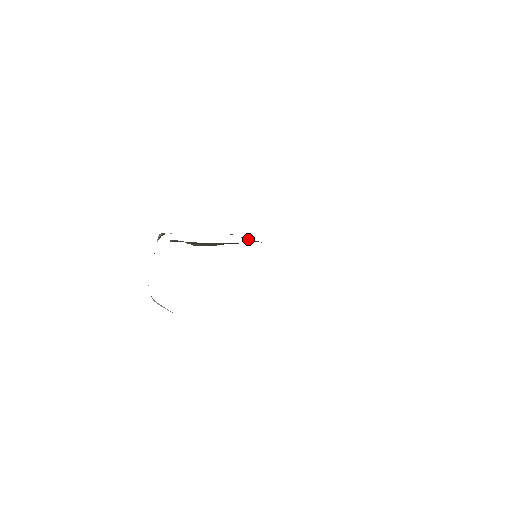
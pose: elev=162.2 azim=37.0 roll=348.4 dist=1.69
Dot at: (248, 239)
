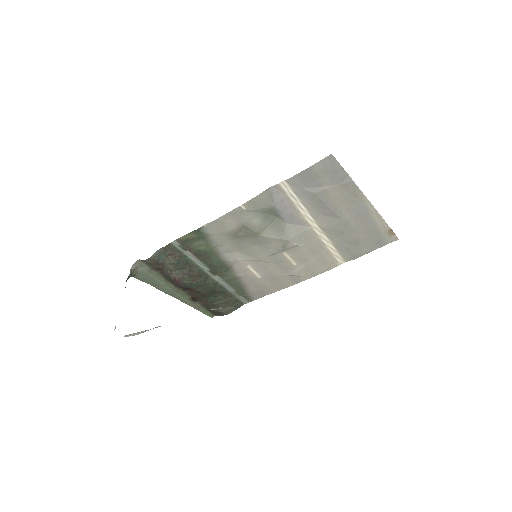
Dot at: (222, 309)
